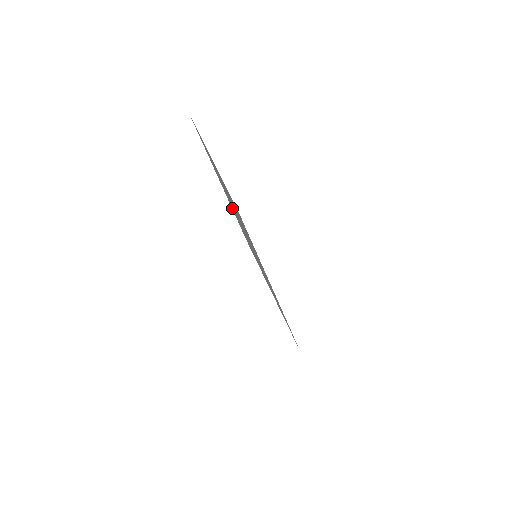
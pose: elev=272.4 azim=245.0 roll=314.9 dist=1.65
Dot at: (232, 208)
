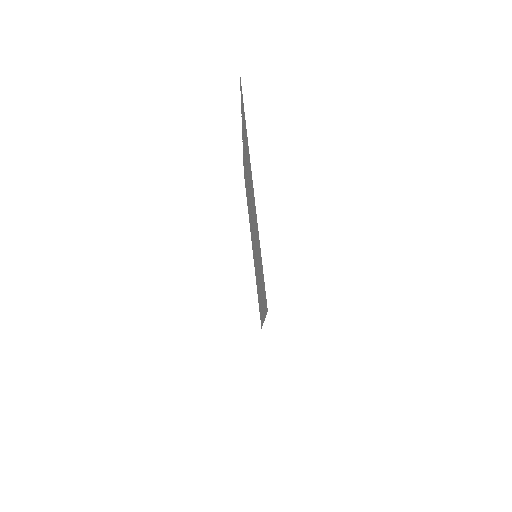
Dot at: occluded
